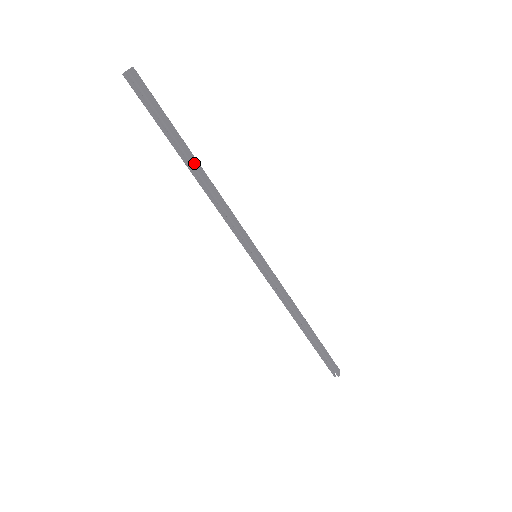
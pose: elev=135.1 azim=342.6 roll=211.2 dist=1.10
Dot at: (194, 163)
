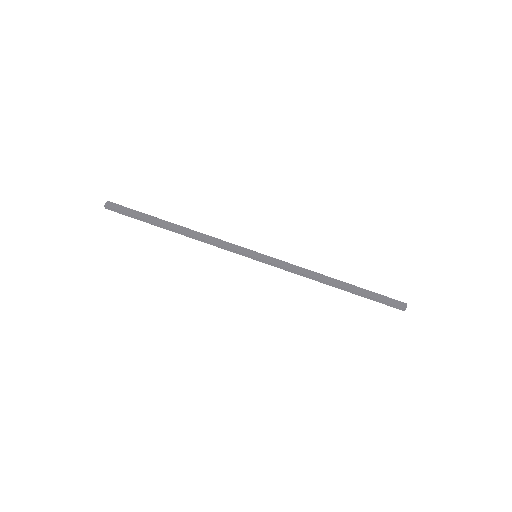
Dot at: (171, 227)
